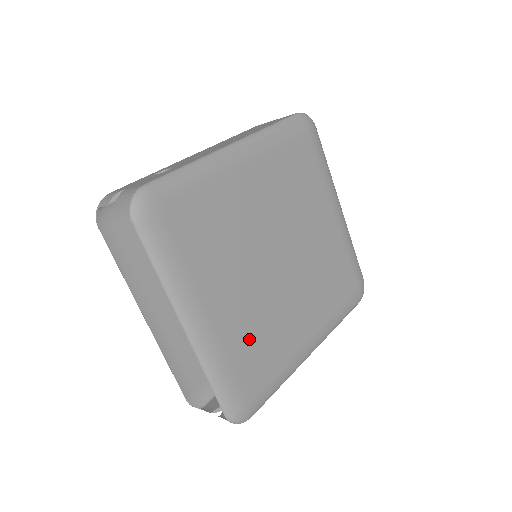
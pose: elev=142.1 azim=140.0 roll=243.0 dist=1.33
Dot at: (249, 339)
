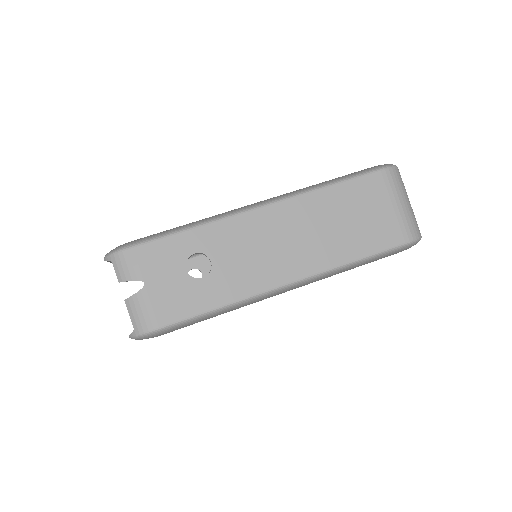
Dot at: occluded
